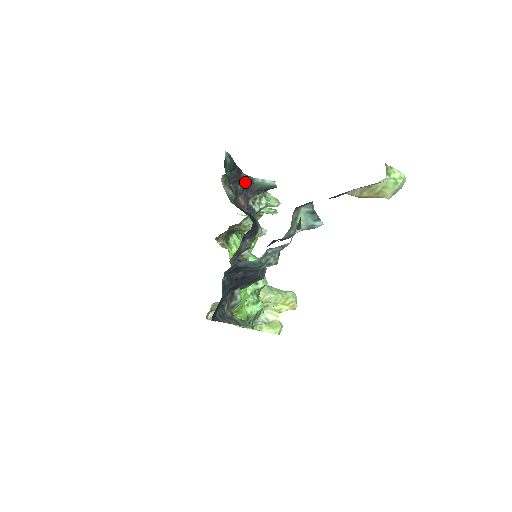
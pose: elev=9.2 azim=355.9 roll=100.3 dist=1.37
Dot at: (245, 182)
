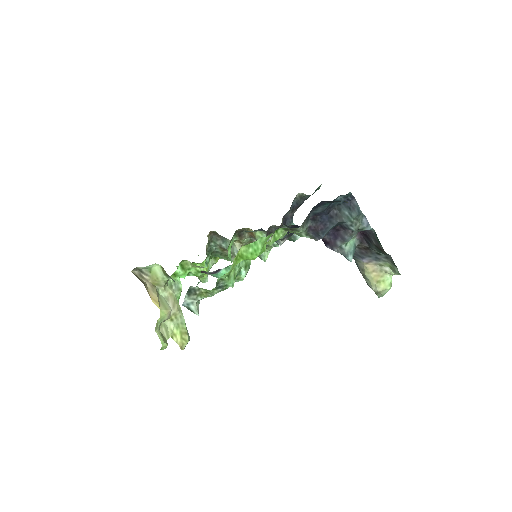
Dot at: (290, 216)
